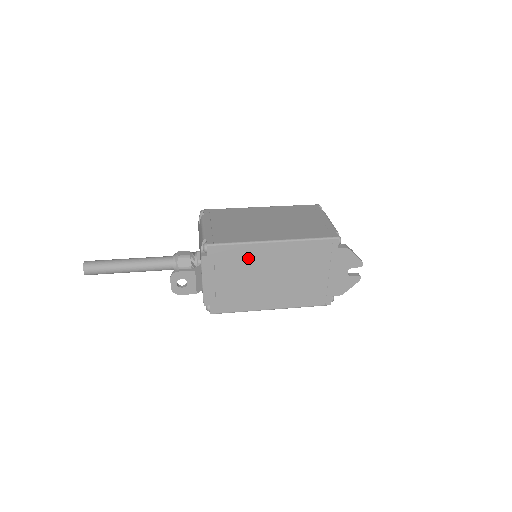
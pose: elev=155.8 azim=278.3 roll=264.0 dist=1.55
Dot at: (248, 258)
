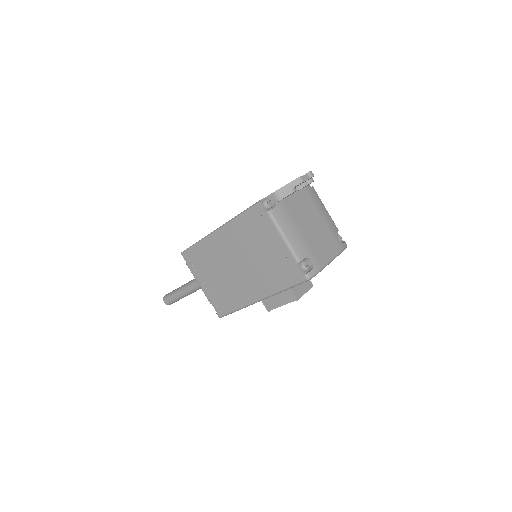
Dot at: occluded
